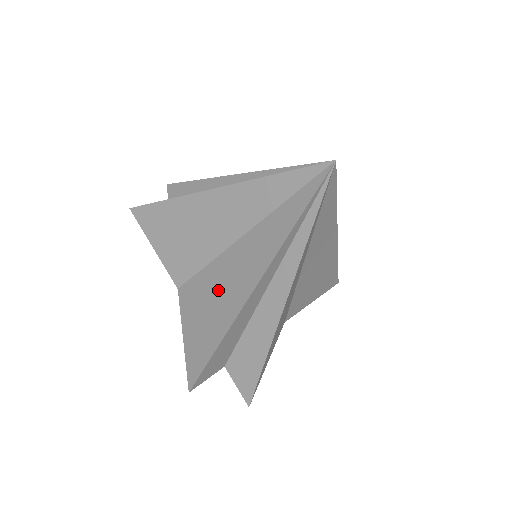
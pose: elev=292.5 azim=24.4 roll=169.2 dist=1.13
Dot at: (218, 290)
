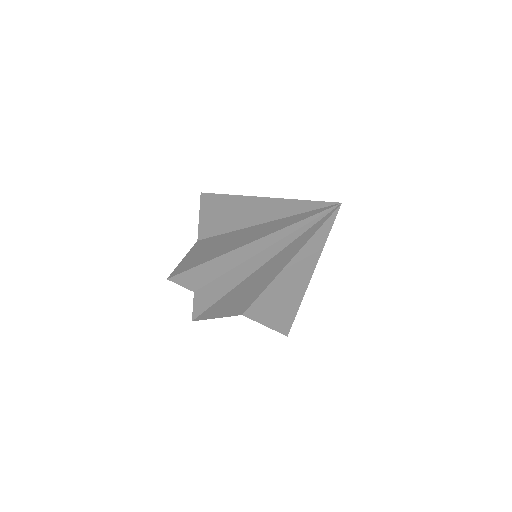
Dot at: (228, 241)
